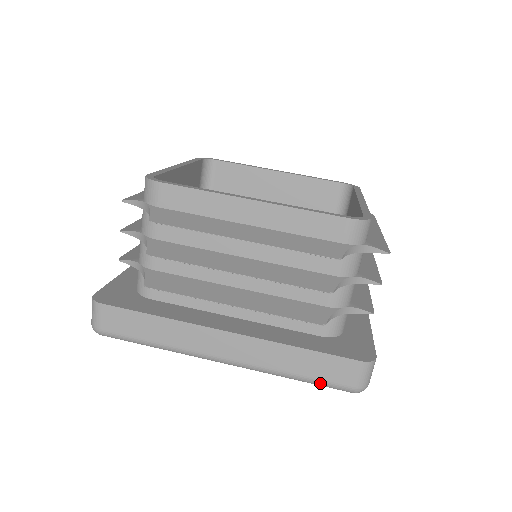
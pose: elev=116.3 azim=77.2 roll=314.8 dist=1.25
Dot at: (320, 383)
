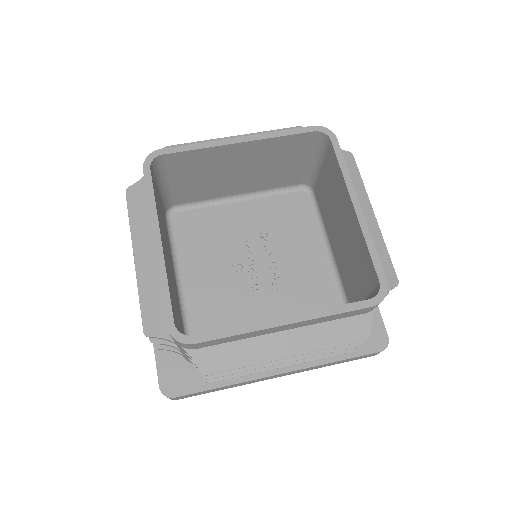
Dot at: occluded
